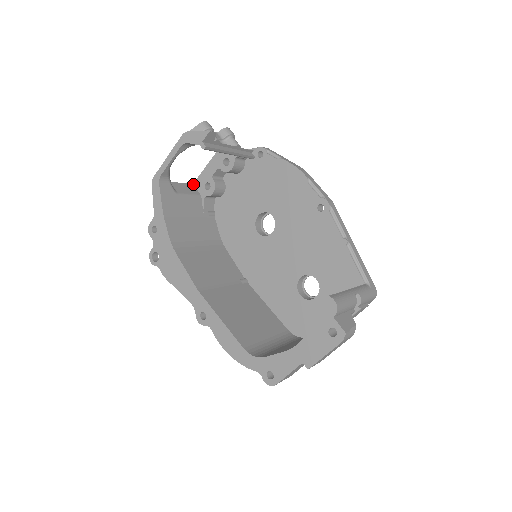
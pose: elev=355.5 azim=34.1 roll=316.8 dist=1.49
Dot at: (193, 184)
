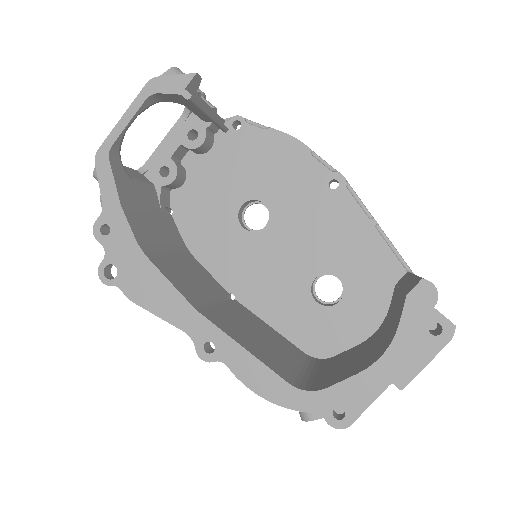
Dot at: (141, 170)
